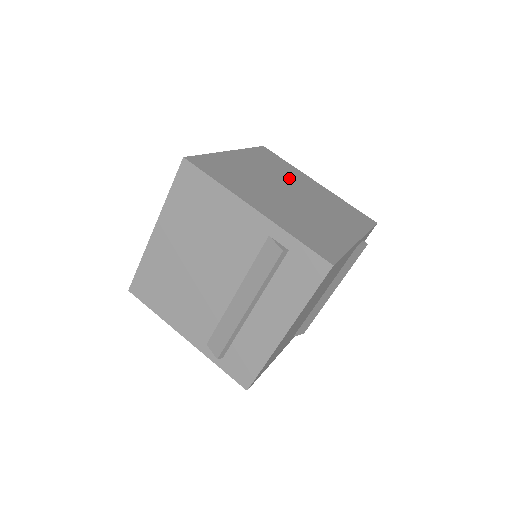
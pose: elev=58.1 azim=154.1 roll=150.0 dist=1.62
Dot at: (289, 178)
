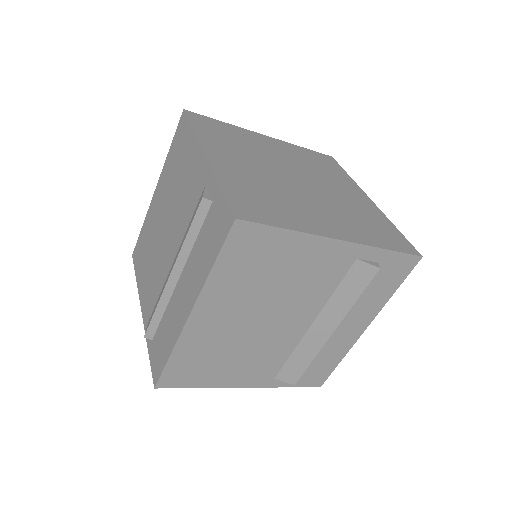
Dot at: (322, 176)
